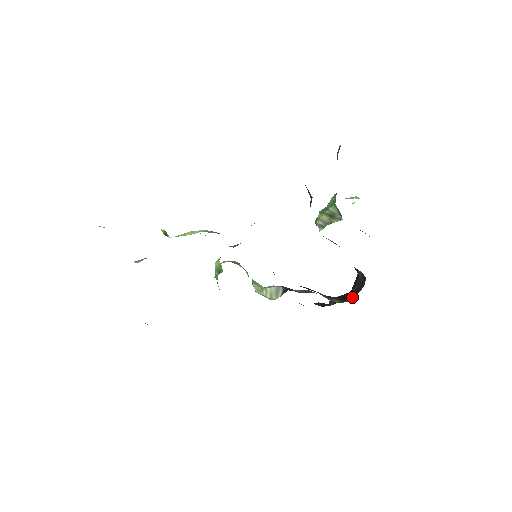
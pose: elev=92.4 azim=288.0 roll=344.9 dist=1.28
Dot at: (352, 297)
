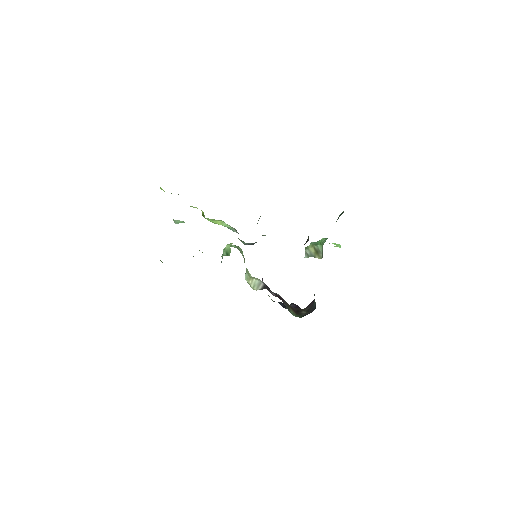
Dot at: (303, 315)
